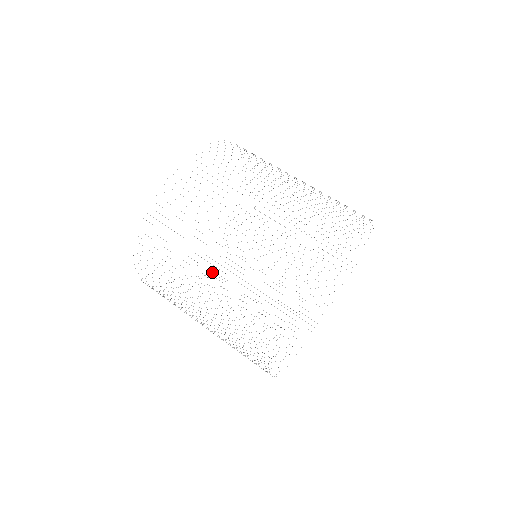
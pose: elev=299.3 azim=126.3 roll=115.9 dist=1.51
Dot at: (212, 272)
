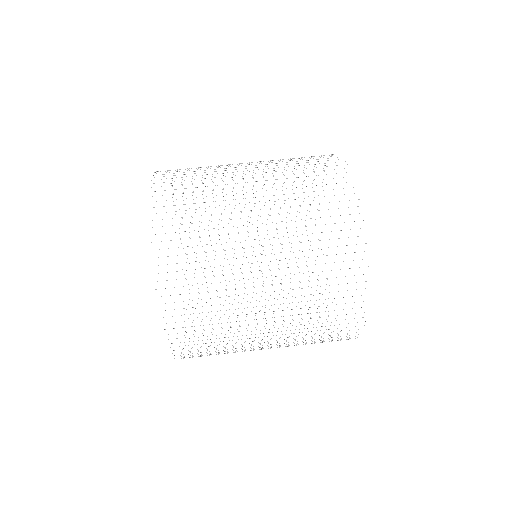
Dot at: occluded
